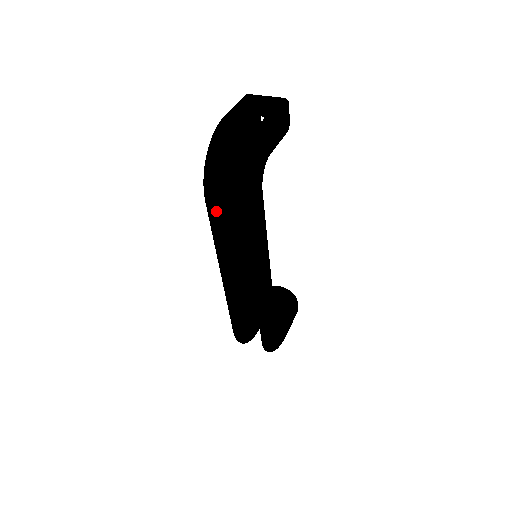
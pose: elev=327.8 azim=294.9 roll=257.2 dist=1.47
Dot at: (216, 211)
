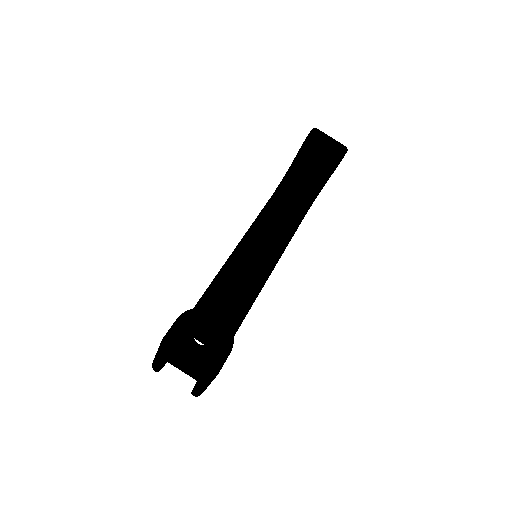
Dot at: occluded
